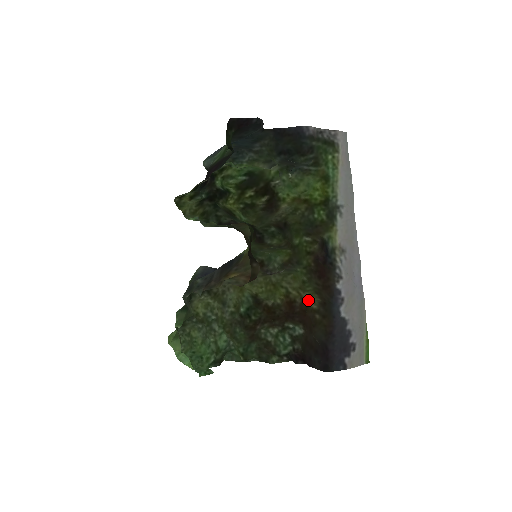
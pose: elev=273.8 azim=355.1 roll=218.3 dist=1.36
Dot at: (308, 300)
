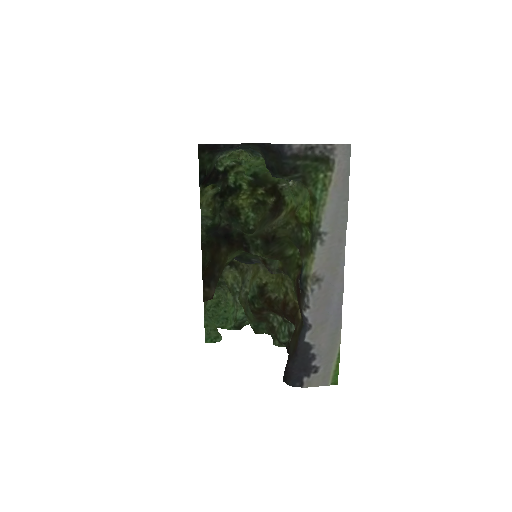
Dot at: occluded
